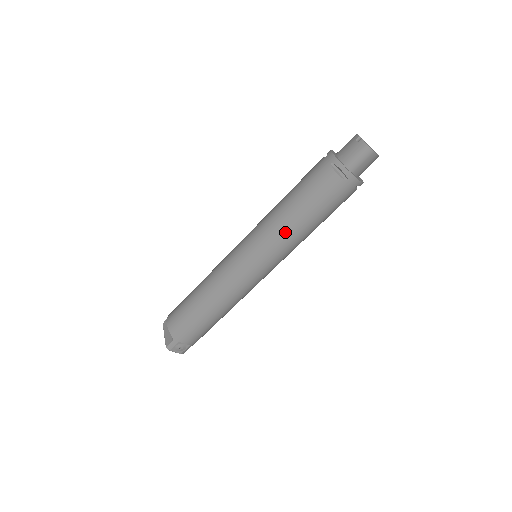
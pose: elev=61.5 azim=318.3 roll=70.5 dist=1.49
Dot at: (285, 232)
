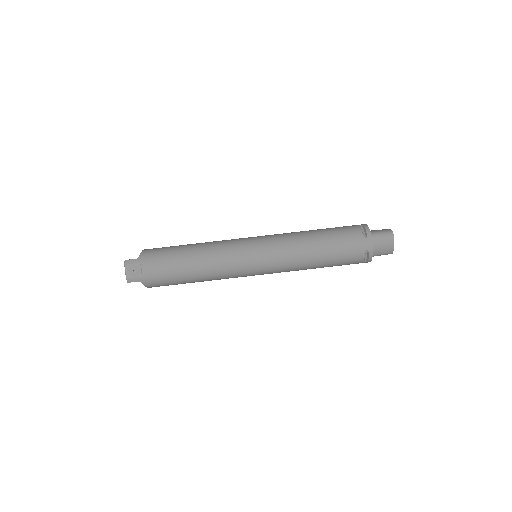
Dot at: (297, 241)
